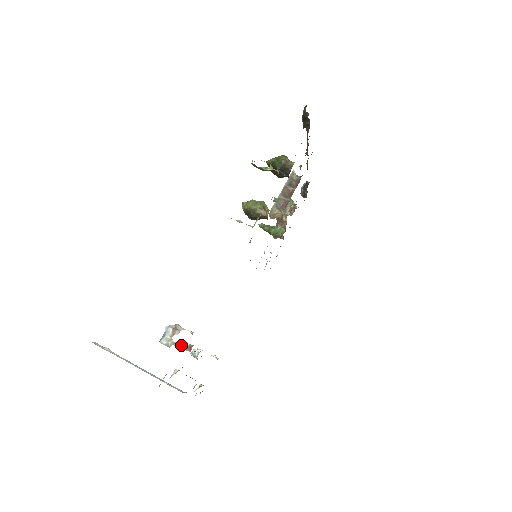
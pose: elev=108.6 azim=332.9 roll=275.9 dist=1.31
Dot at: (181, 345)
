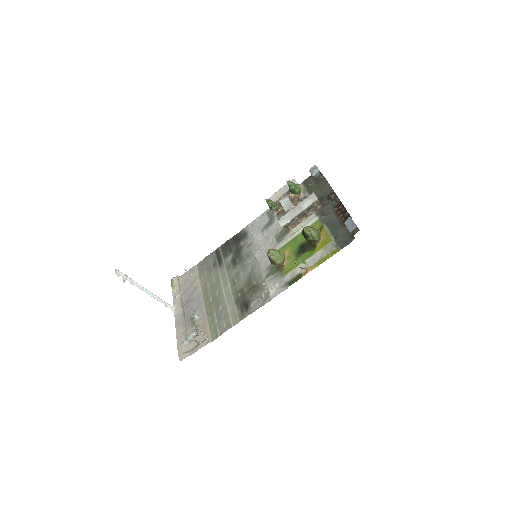
Dot at: (198, 342)
